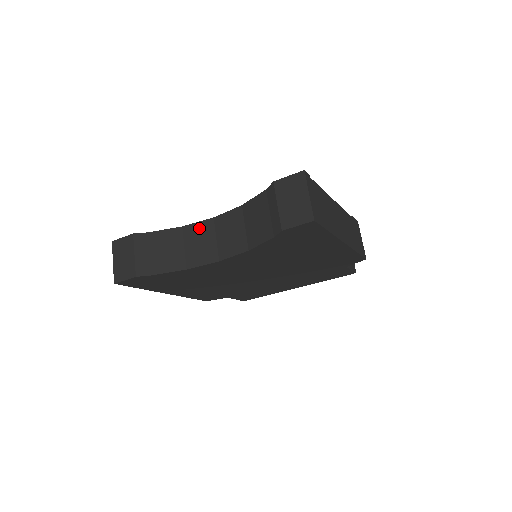
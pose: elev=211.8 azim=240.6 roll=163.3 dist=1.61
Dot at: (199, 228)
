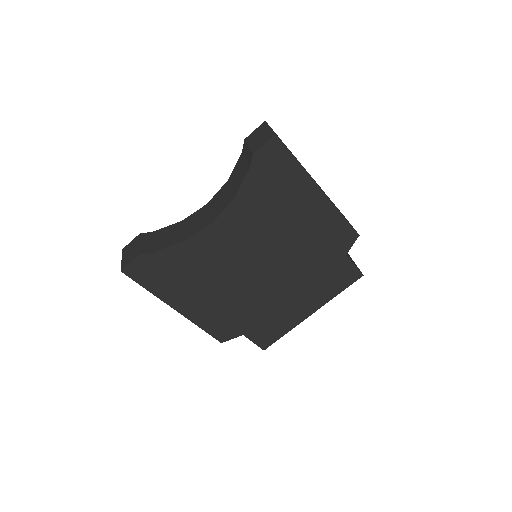
Dot at: (195, 214)
